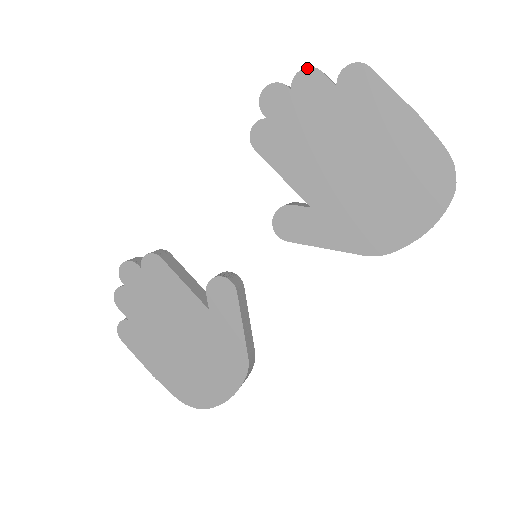
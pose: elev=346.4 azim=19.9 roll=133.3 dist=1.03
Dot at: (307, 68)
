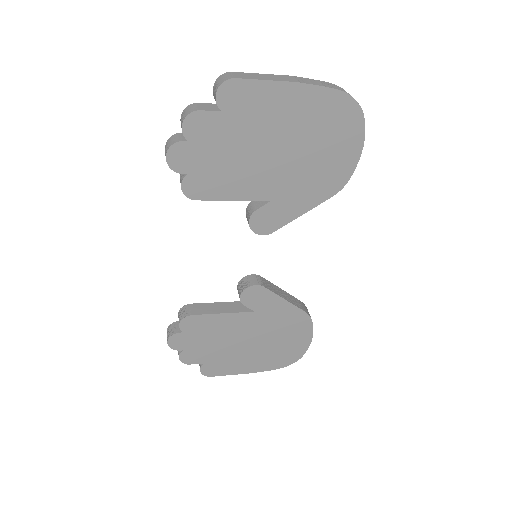
Dot at: (187, 117)
